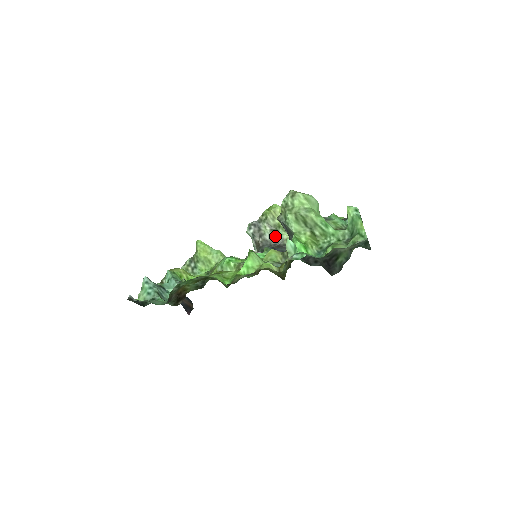
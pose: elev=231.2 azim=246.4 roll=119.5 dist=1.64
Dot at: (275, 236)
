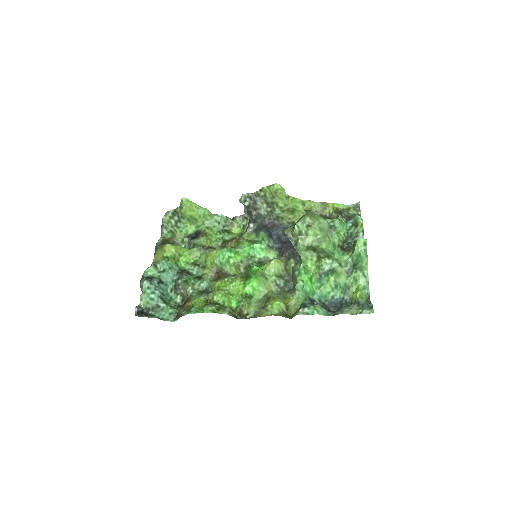
Dot at: (271, 213)
